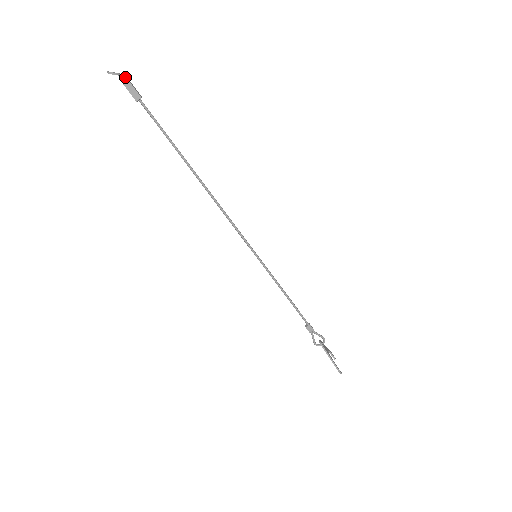
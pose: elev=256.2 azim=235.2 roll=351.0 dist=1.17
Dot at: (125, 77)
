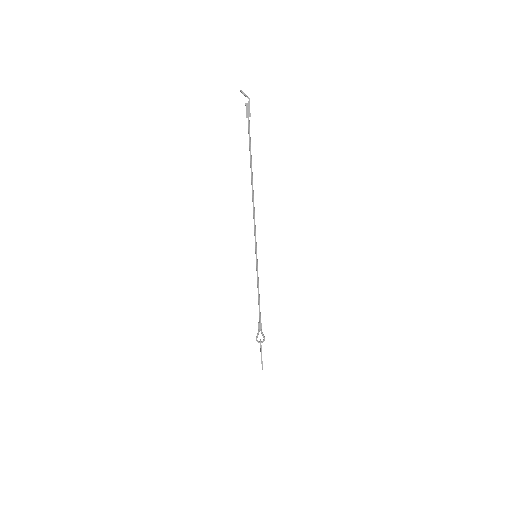
Dot at: (249, 100)
